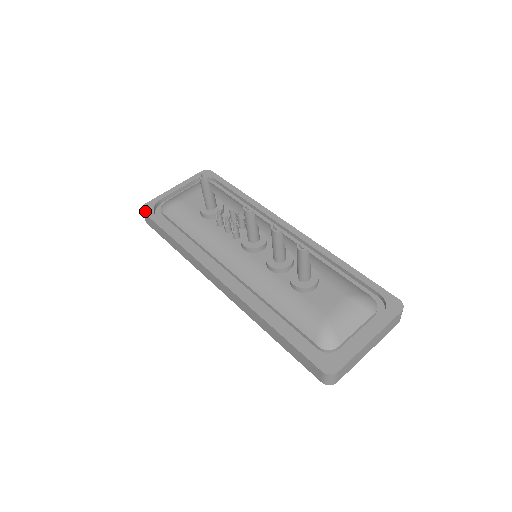
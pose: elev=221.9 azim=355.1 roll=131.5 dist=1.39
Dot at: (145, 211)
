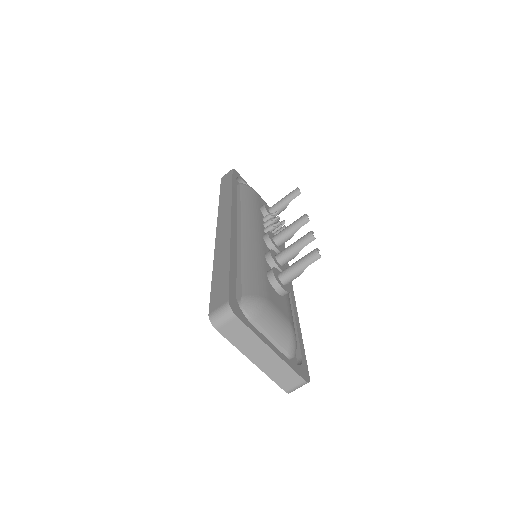
Dot at: (234, 171)
